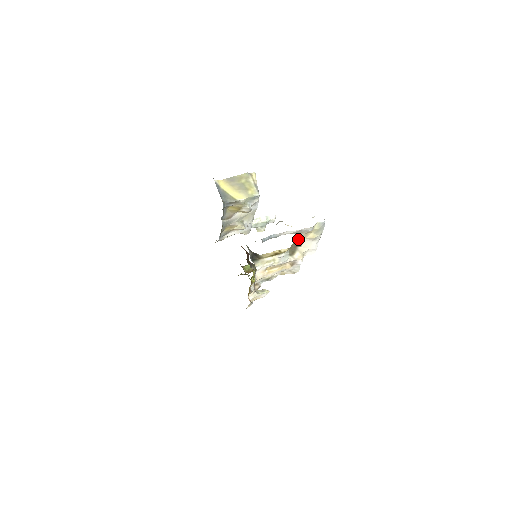
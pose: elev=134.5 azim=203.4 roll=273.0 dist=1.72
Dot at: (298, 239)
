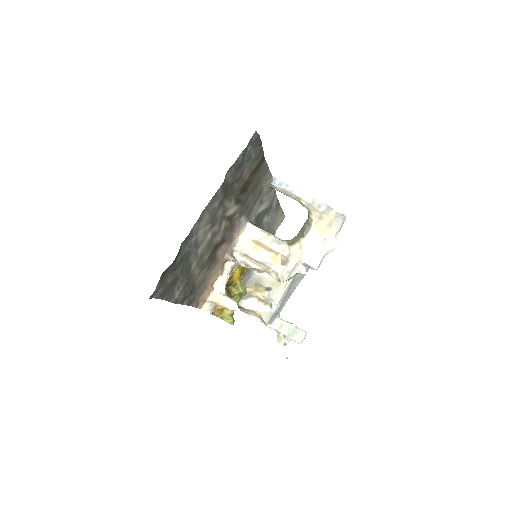
Dot at: (307, 222)
